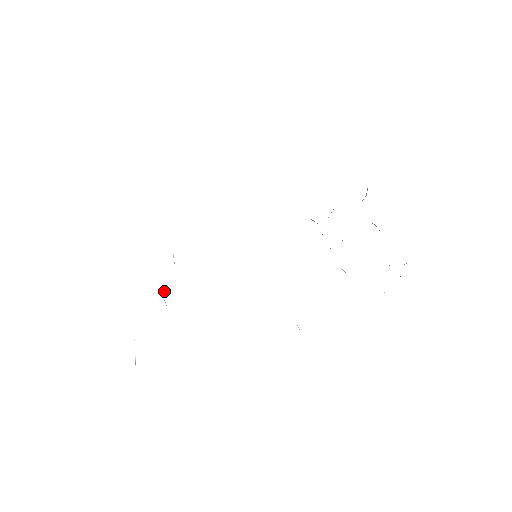
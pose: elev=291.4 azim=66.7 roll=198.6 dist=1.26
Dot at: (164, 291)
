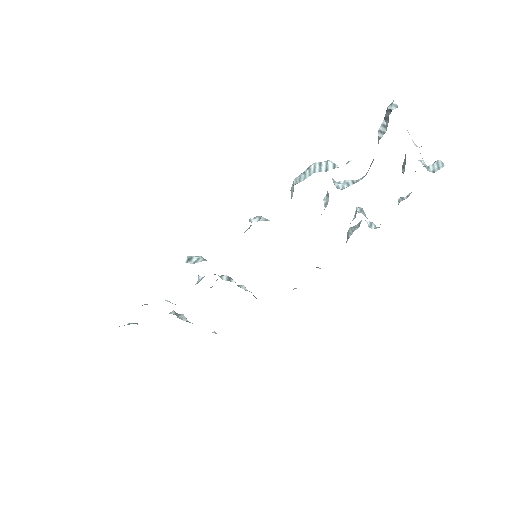
Dot at: (176, 314)
